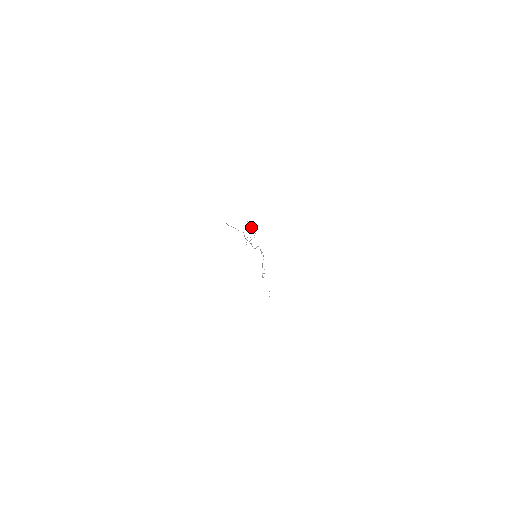
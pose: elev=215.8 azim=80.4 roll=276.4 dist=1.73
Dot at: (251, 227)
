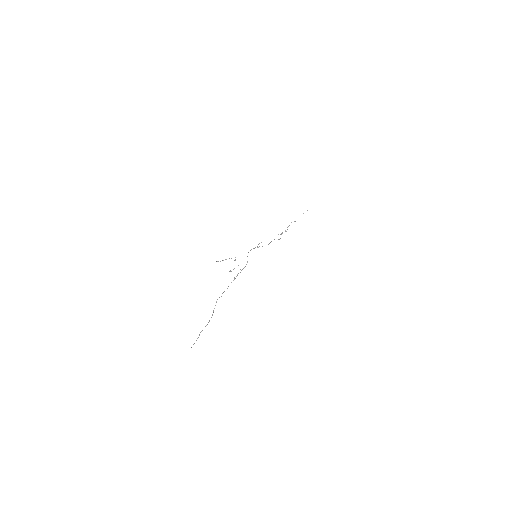
Dot at: occluded
